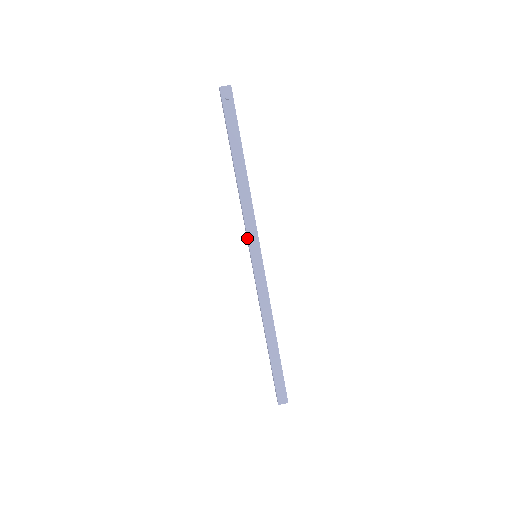
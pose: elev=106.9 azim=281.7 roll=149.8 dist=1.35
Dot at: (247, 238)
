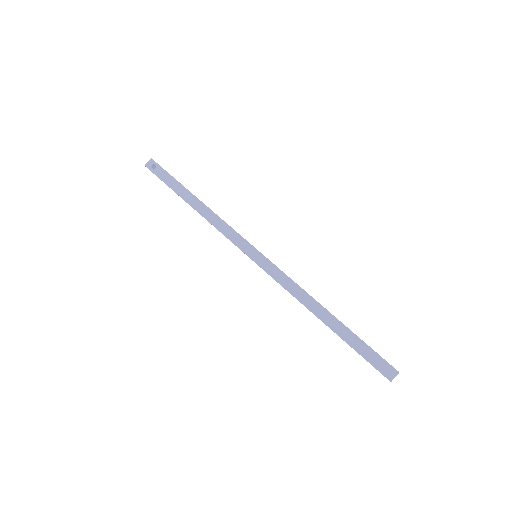
Dot at: occluded
